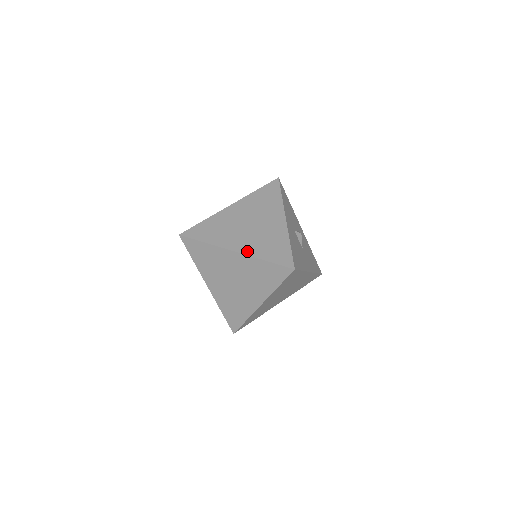
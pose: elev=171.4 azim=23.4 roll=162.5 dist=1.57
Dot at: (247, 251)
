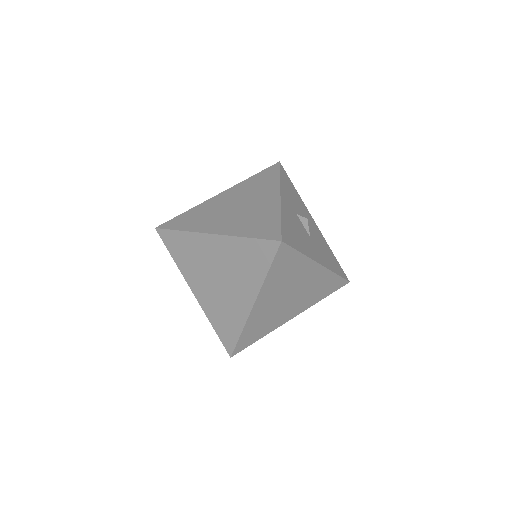
Dot at: (227, 231)
